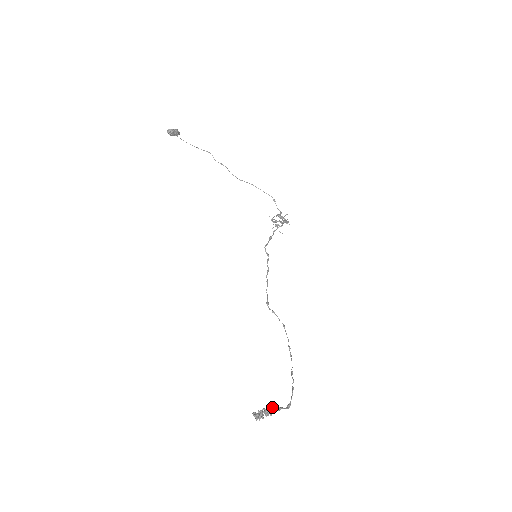
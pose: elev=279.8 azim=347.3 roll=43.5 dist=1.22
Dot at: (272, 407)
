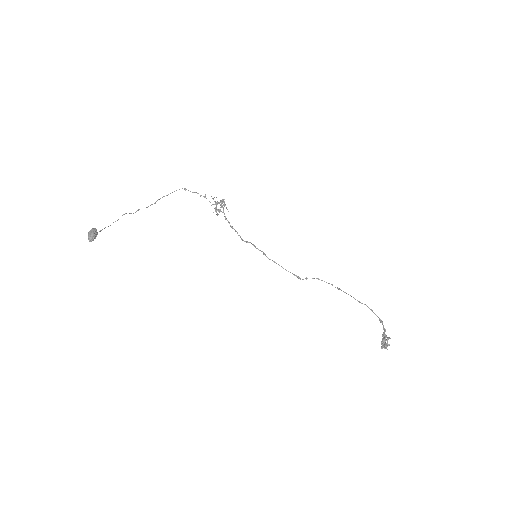
Dot at: (384, 334)
